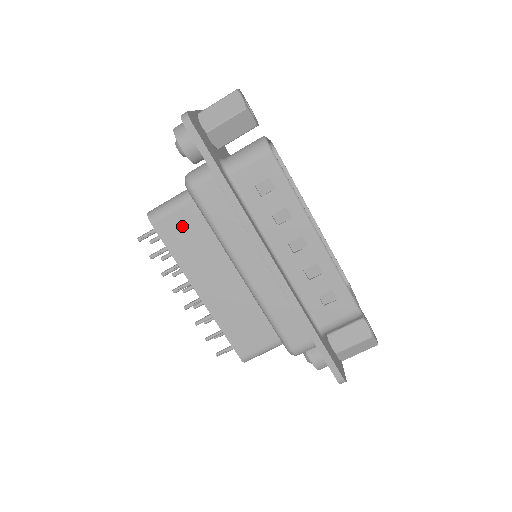
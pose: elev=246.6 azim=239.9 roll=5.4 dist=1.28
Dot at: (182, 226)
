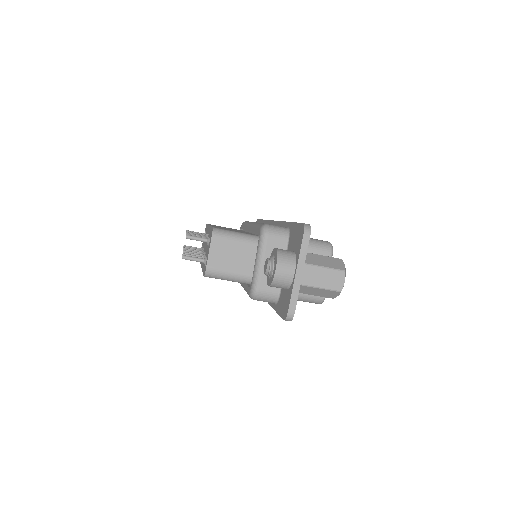
Dot at: occluded
